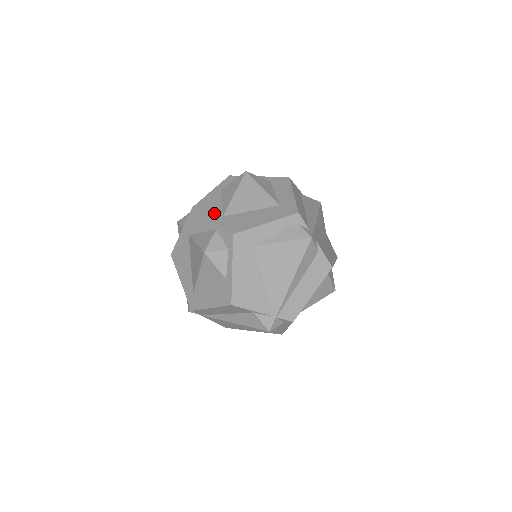
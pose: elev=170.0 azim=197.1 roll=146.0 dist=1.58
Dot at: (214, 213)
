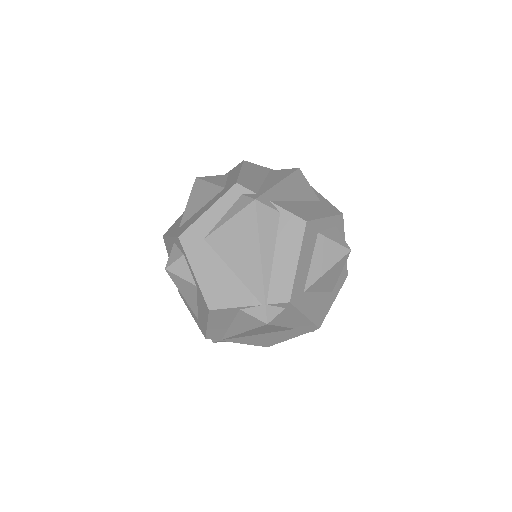
Dot at: (174, 230)
